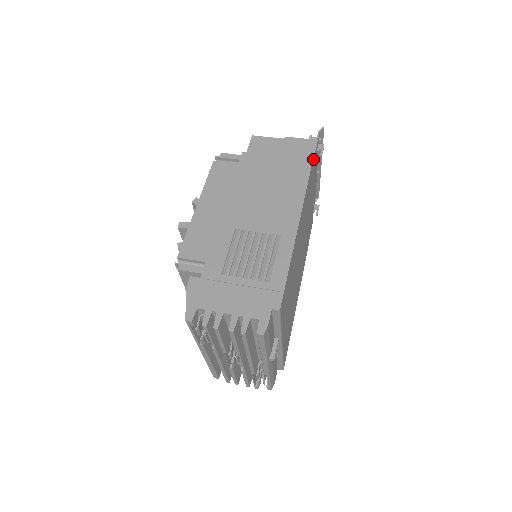
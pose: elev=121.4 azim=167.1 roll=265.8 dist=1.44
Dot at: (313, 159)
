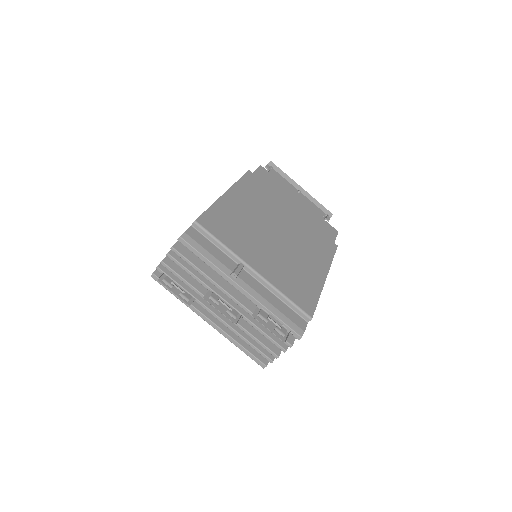
Dot at: (254, 171)
